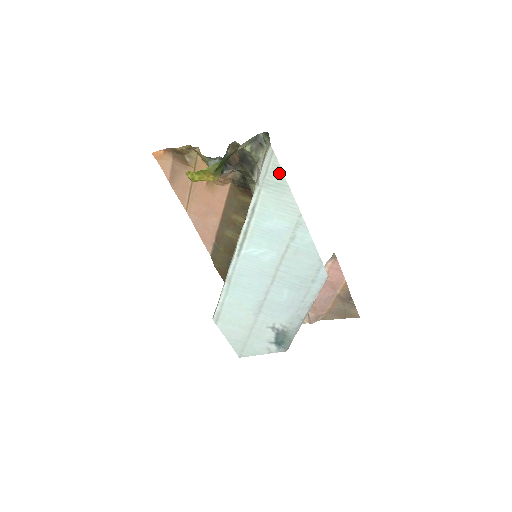
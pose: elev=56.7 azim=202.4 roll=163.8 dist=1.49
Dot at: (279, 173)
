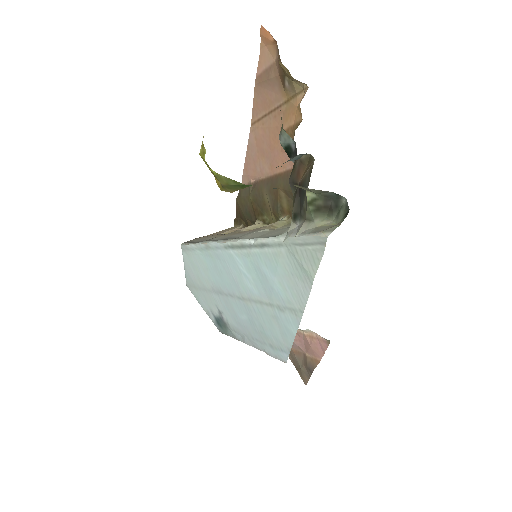
Dot at: (313, 264)
